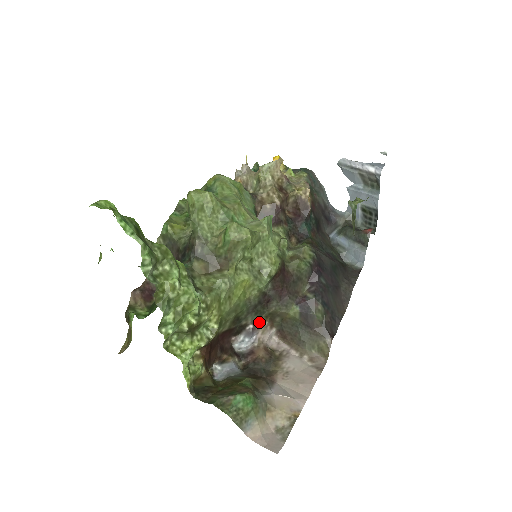
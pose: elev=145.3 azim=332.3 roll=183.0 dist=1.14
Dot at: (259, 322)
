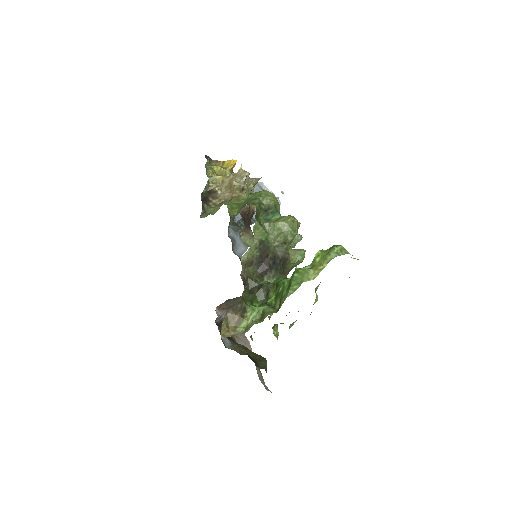
Dot at: occluded
